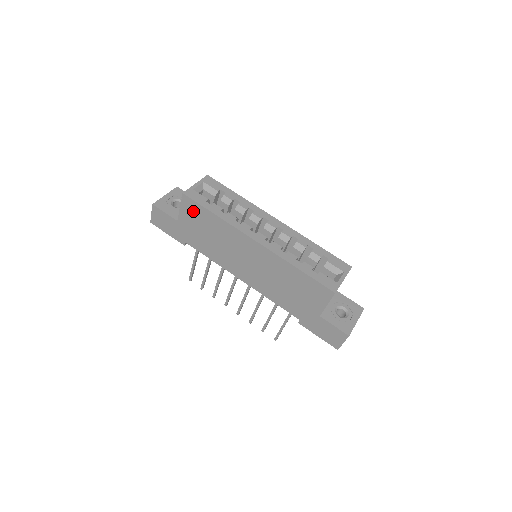
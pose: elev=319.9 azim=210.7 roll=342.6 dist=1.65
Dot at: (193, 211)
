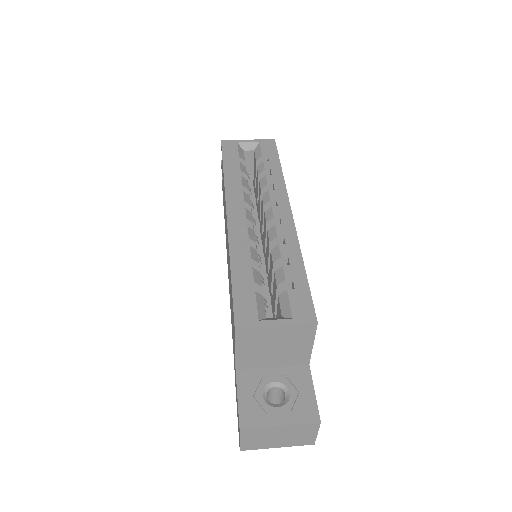
Dot at: (222, 167)
